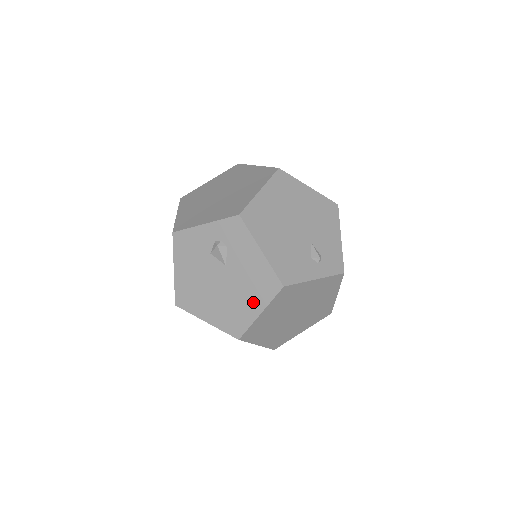
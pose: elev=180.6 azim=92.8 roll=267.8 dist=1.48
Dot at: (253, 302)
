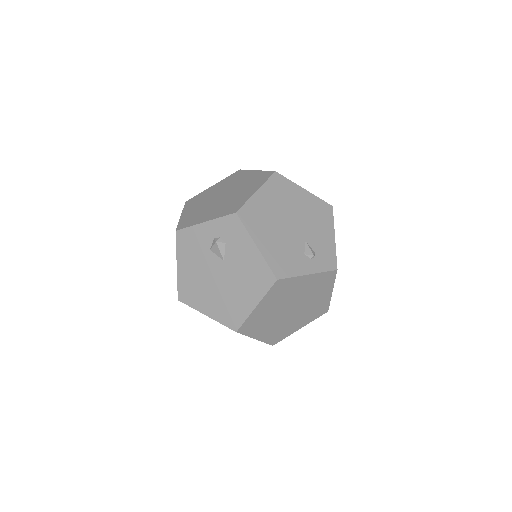
Dot at: (249, 295)
